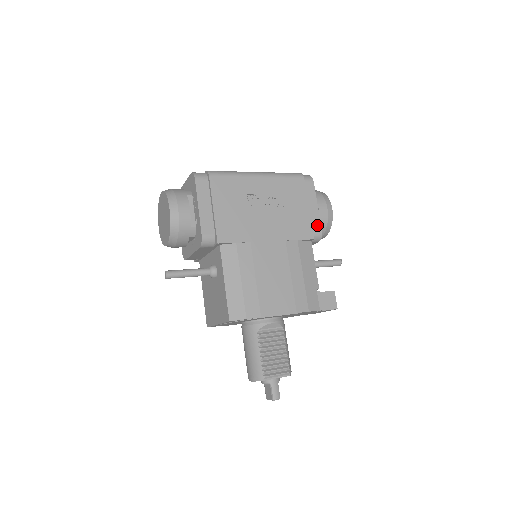
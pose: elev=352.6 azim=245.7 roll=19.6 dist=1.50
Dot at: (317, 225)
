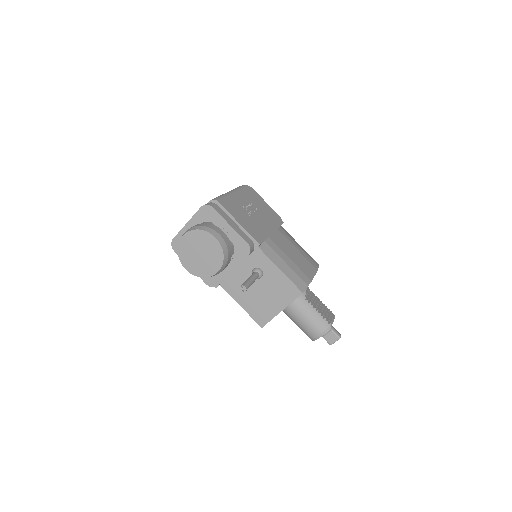
Dot at: occluded
